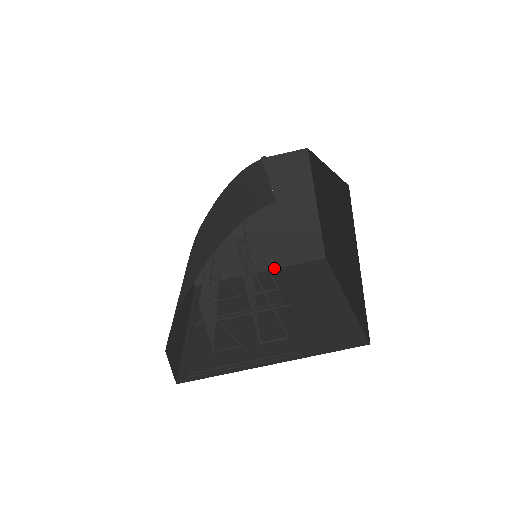
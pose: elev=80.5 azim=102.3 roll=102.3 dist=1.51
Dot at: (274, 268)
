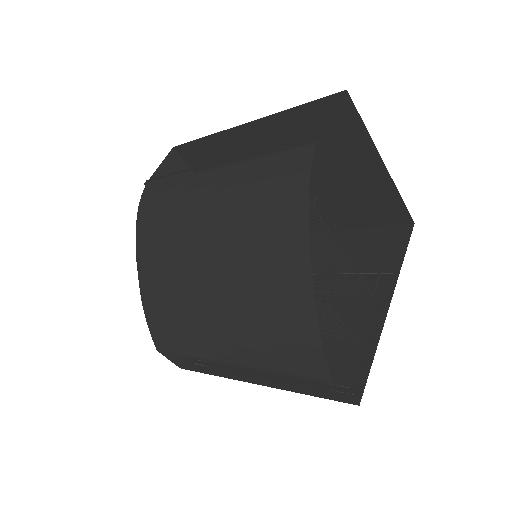
Dot at: occluded
